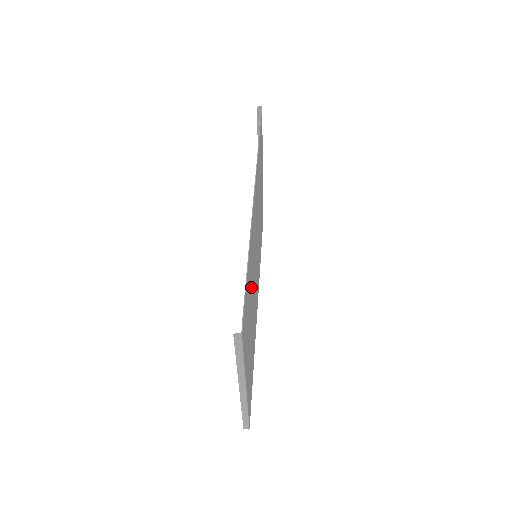
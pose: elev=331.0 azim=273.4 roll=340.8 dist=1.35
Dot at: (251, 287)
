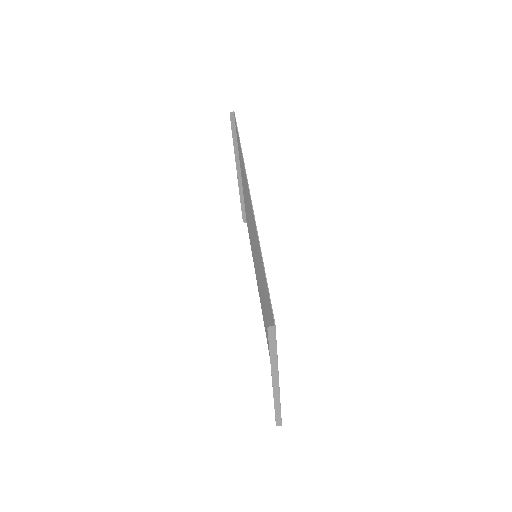
Dot at: occluded
